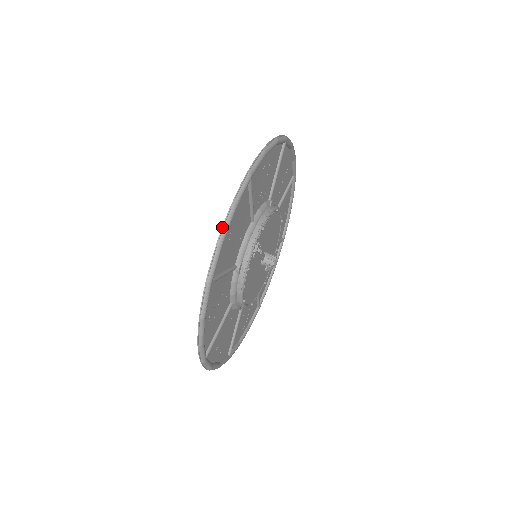
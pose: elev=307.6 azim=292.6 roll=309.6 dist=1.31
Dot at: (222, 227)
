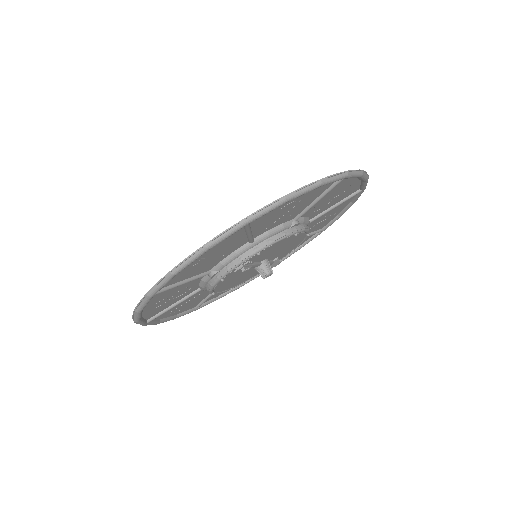
Dot at: (182, 261)
